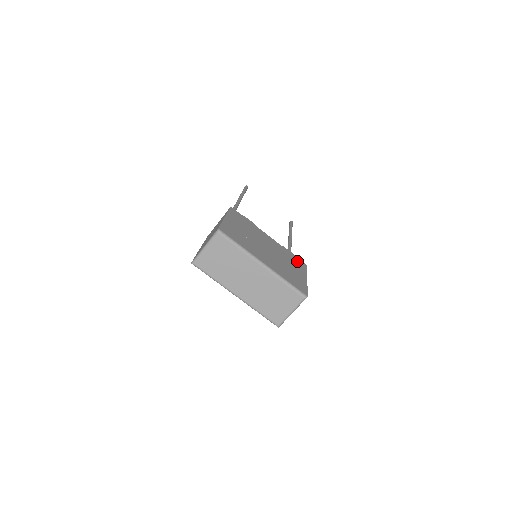
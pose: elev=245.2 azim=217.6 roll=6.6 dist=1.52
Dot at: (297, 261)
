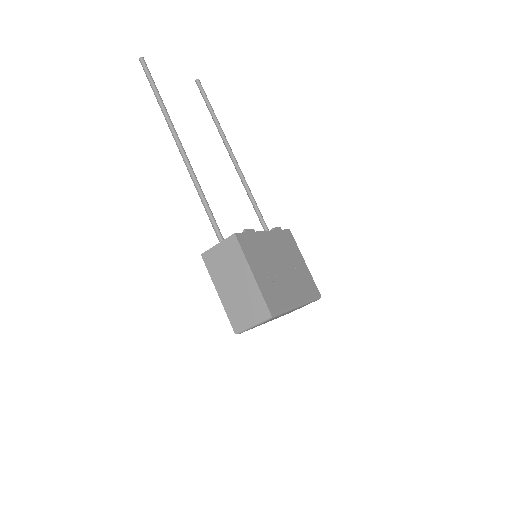
Dot at: (288, 238)
